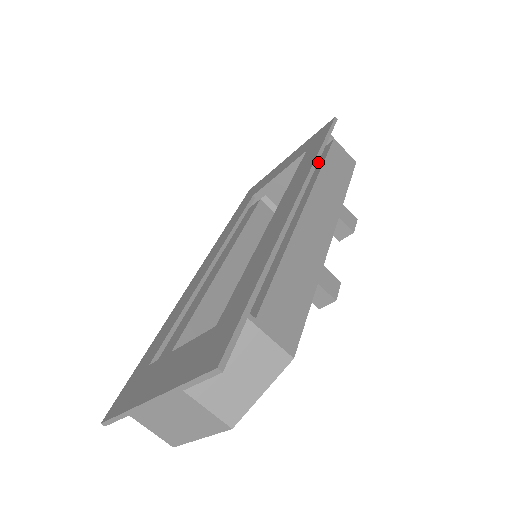
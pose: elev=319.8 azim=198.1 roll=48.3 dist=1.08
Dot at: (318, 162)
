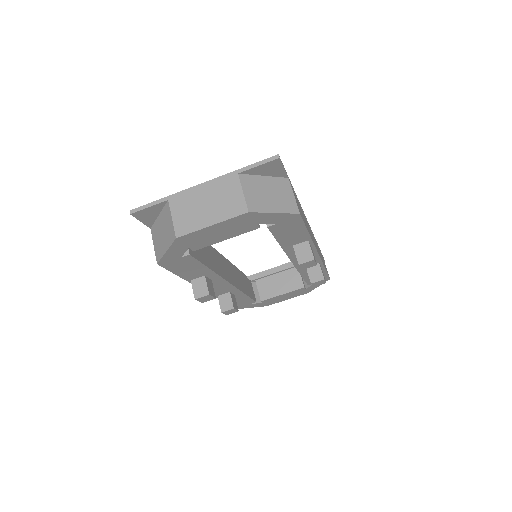
Dot at: occluded
